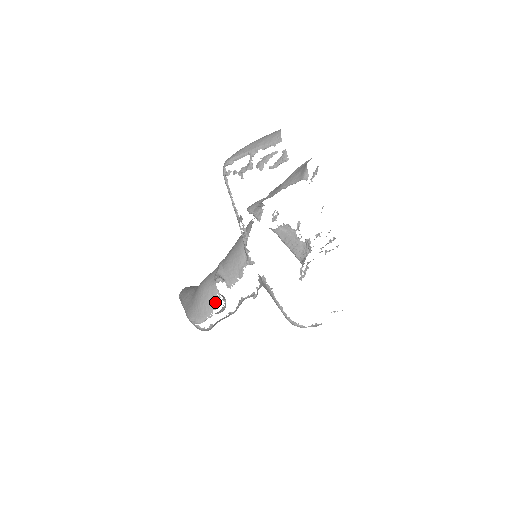
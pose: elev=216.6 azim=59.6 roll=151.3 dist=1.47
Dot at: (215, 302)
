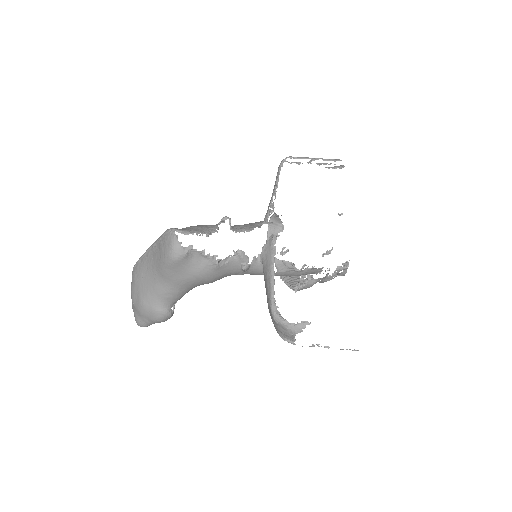
Dot at: (210, 231)
